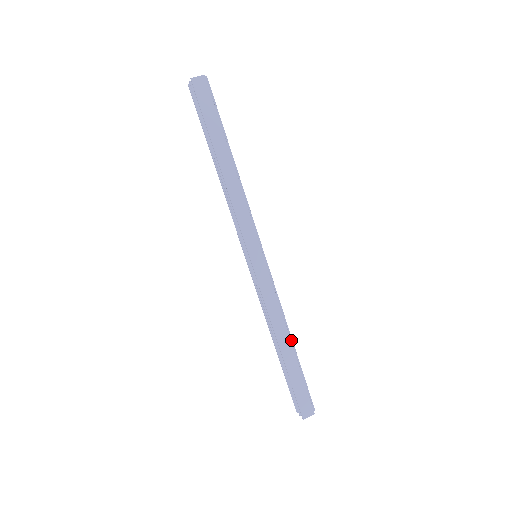
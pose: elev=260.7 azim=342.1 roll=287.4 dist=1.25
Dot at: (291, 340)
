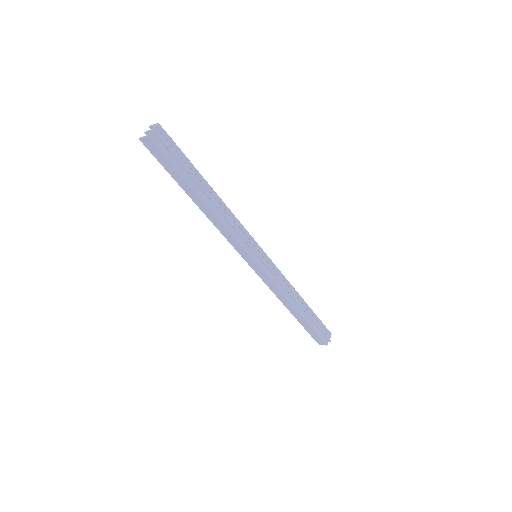
Dot at: (300, 307)
